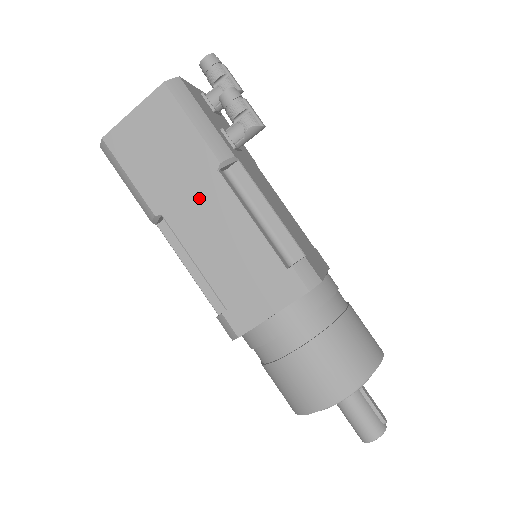
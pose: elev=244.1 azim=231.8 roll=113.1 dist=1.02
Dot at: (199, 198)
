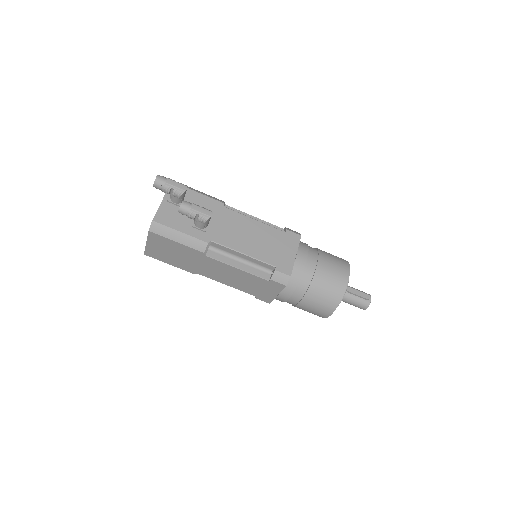
Dot at: (207, 266)
